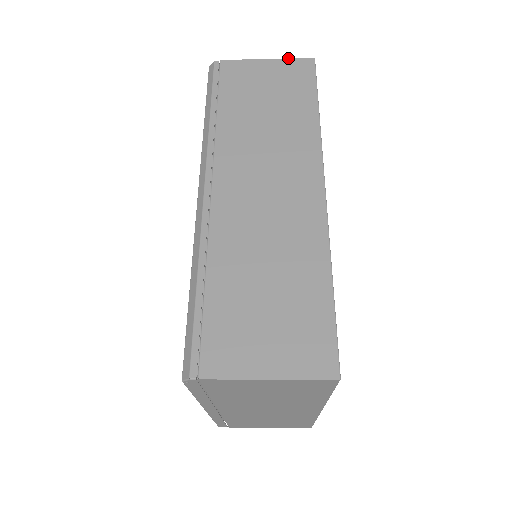
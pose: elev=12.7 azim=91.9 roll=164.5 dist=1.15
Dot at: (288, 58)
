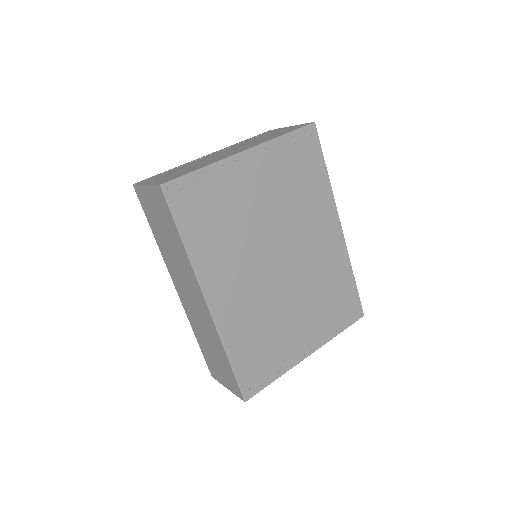
Dot at: (151, 184)
